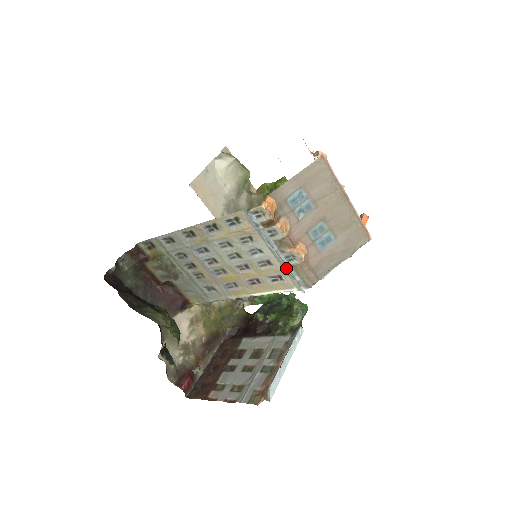
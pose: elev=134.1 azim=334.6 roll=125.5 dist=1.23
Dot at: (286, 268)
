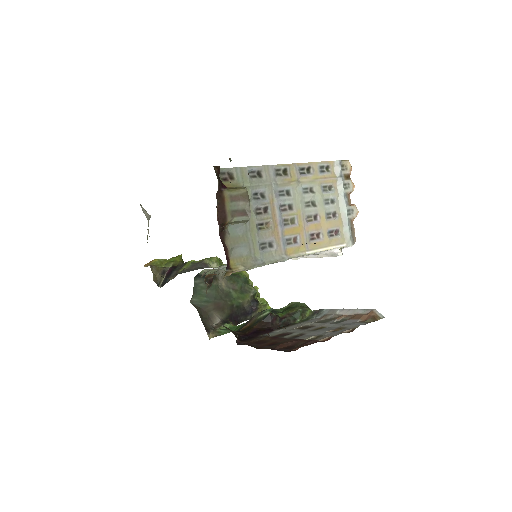
Dot at: (347, 220)
